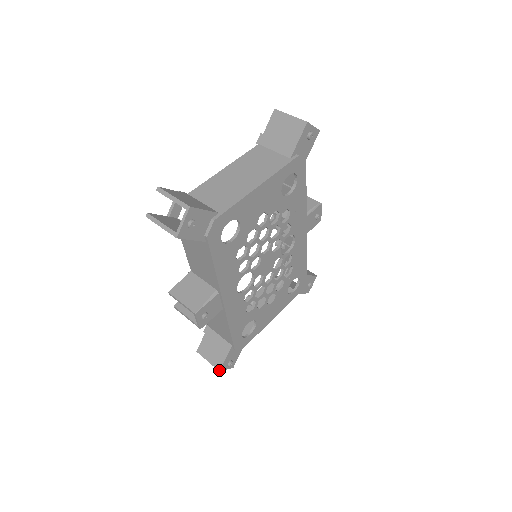
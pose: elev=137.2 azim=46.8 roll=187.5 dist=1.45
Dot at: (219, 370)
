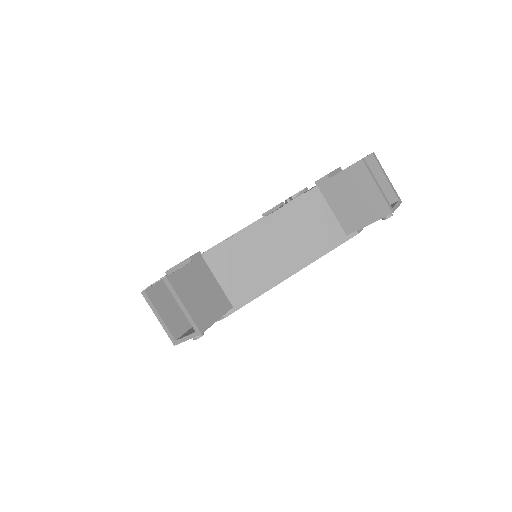
Dot at: occluded
